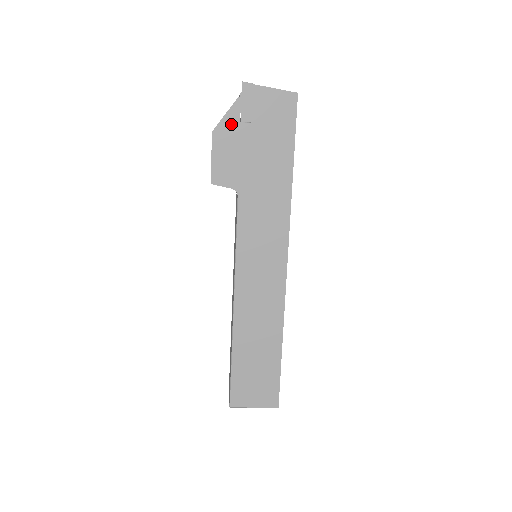
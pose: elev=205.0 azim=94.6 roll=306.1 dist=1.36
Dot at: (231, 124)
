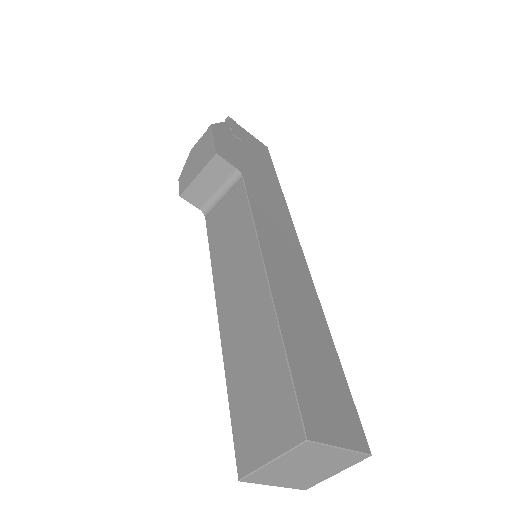
Dot at: (225, 131)
